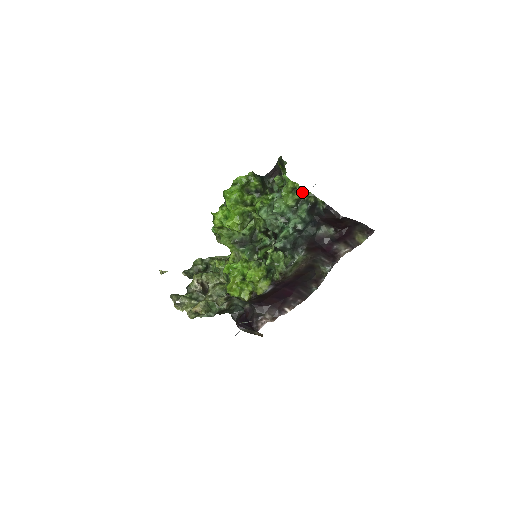
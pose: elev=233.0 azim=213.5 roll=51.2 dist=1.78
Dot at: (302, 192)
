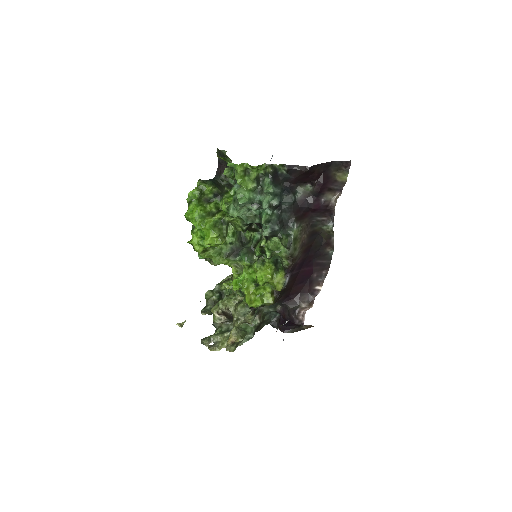
Dot at: (255, 168)
